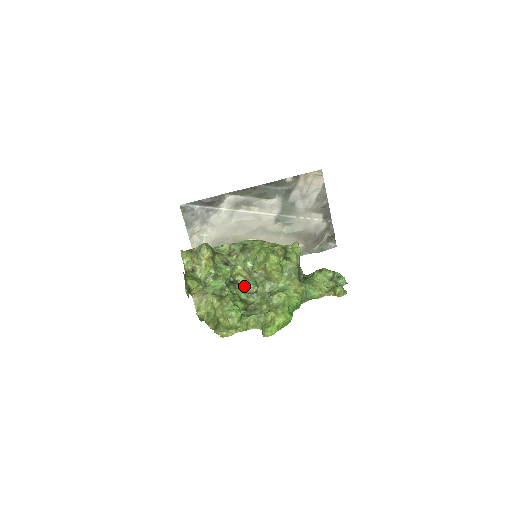
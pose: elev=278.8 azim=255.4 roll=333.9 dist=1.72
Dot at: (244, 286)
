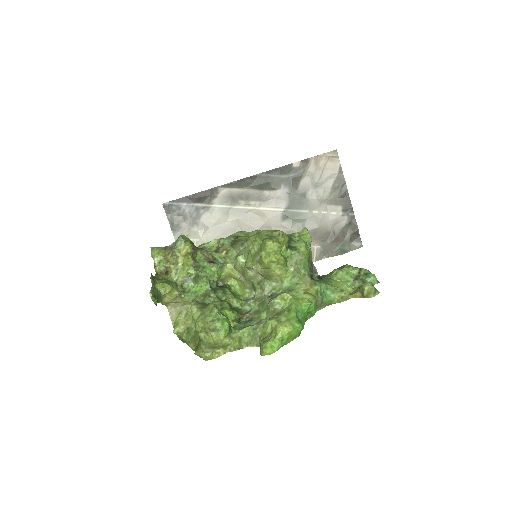
Dot at: (238, 292)
